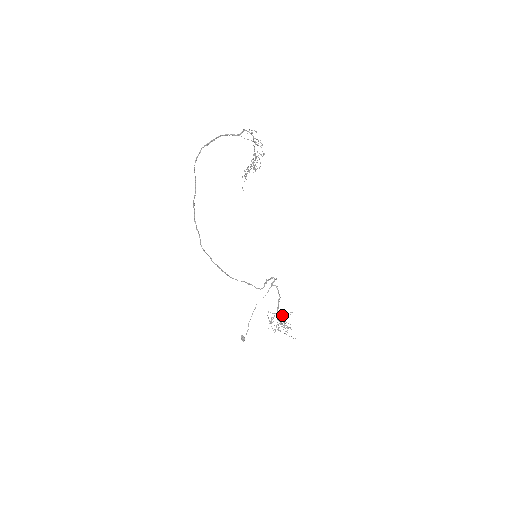
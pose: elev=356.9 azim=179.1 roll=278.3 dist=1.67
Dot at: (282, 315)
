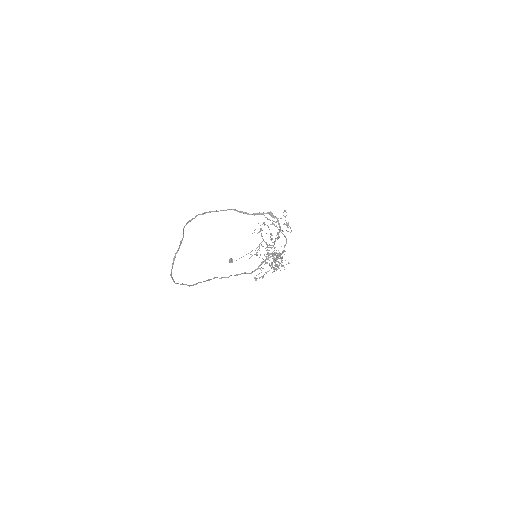
Dot at: (278, 261)
